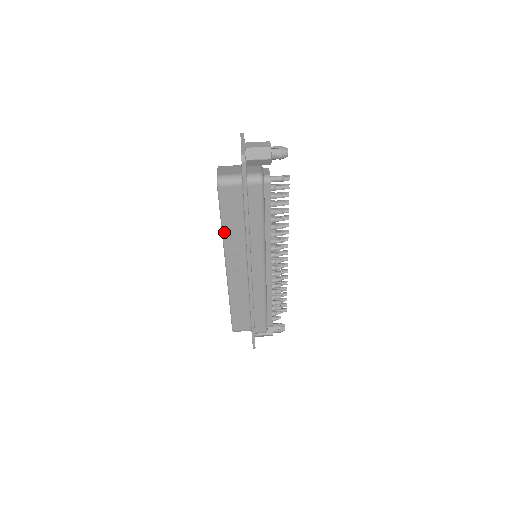
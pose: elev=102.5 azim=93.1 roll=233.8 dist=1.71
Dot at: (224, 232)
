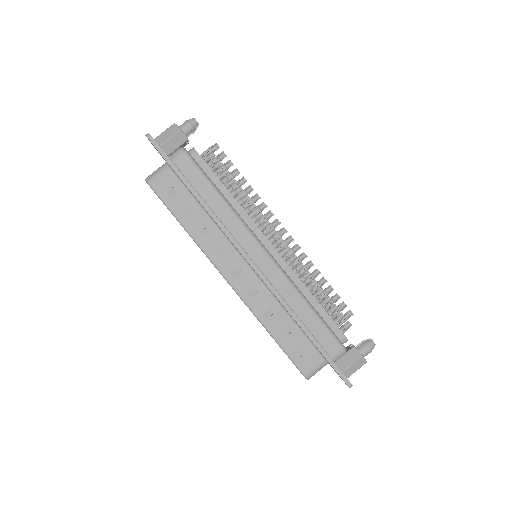
Dot at: (191, 233)
